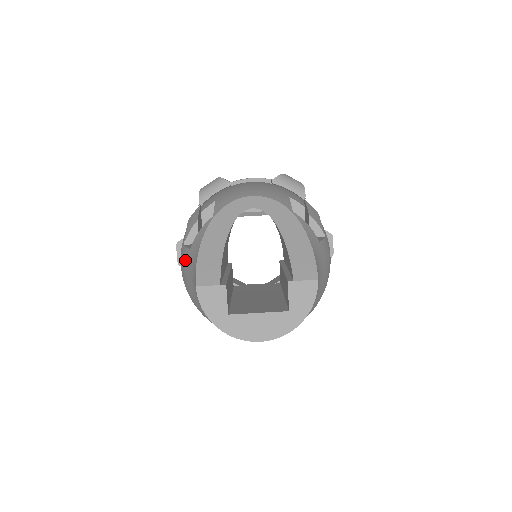
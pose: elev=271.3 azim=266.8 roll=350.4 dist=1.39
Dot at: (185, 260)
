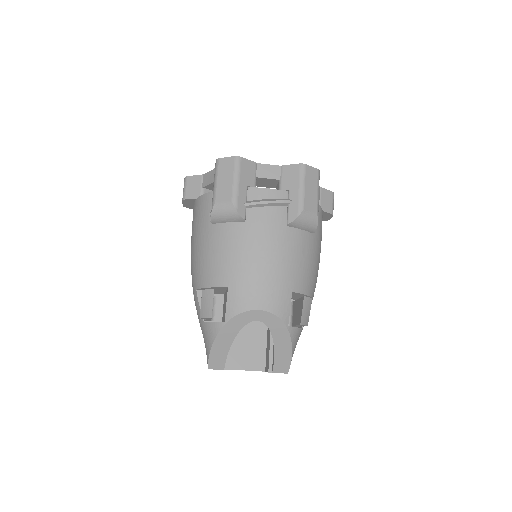
Dot at: (198, 314)
